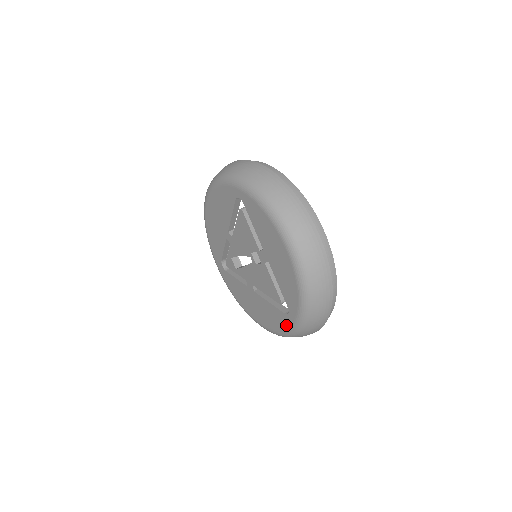
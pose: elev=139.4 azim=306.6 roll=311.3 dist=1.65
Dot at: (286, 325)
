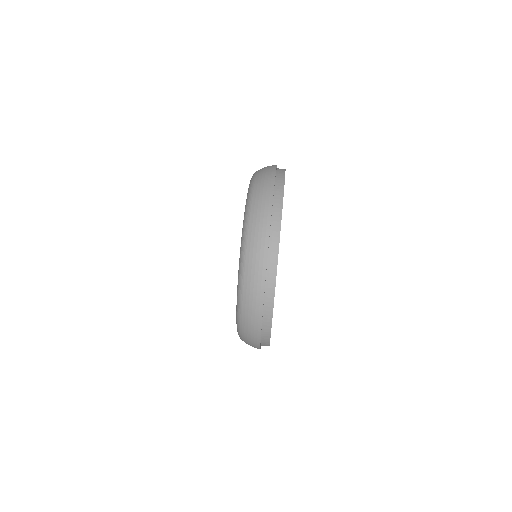
Dot at: occluded
